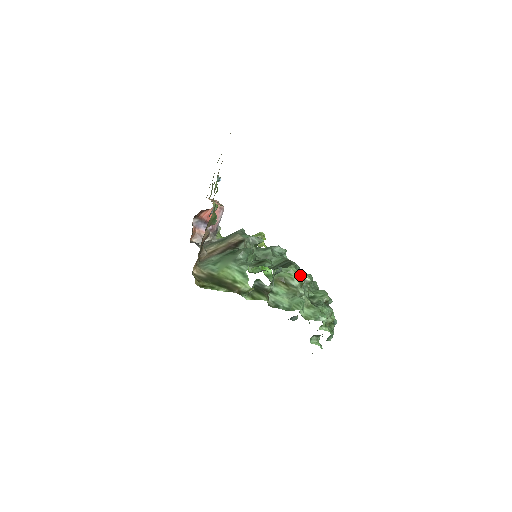
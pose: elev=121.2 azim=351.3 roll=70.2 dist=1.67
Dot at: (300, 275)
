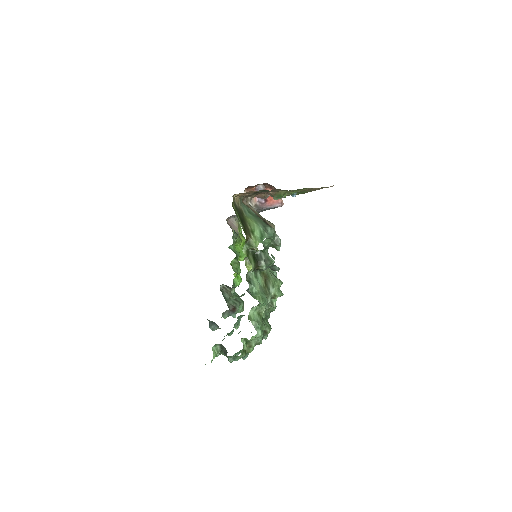
Dot at: (279, 292)
